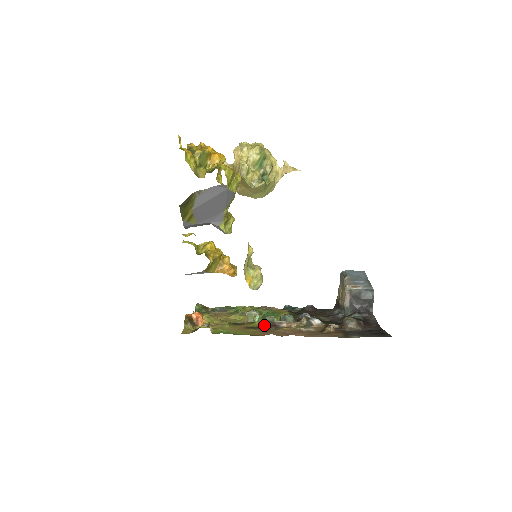
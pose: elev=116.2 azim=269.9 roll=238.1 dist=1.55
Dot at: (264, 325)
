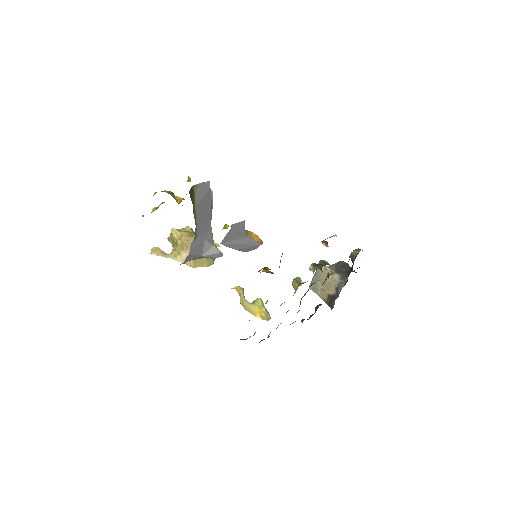
Dot at: (315, 269)
